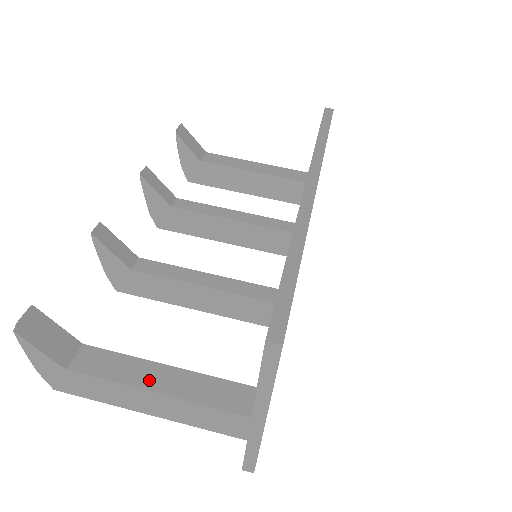
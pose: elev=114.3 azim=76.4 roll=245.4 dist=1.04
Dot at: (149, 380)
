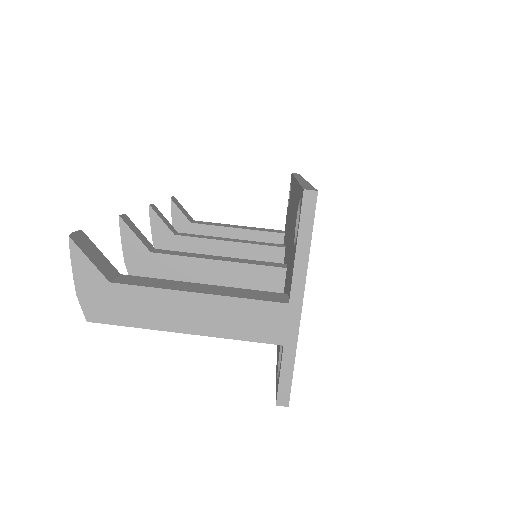
Dot at: (189, 288)
